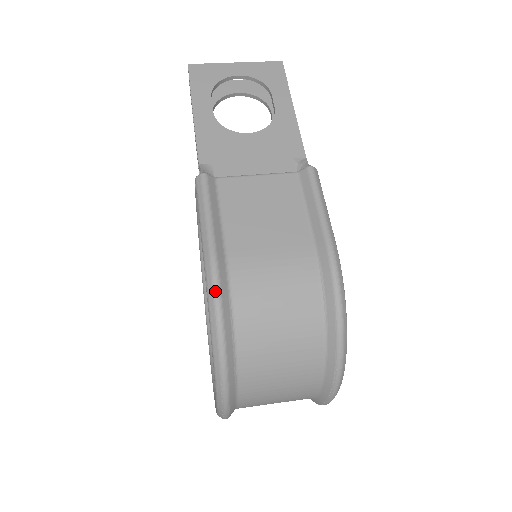
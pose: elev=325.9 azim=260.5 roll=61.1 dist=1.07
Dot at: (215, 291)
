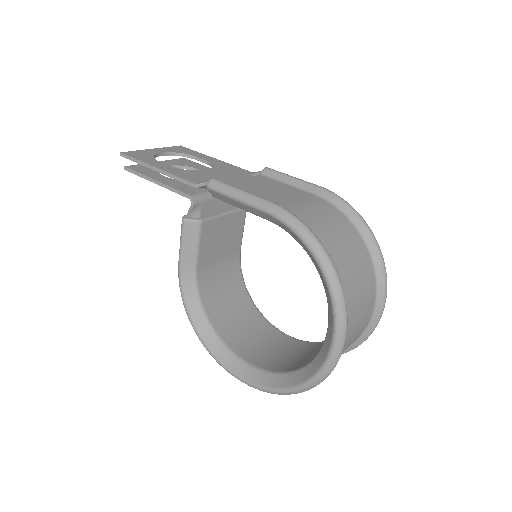
Dot at: (295, 217)
